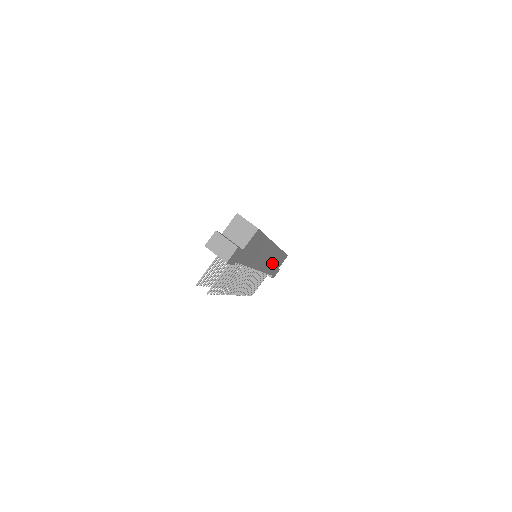
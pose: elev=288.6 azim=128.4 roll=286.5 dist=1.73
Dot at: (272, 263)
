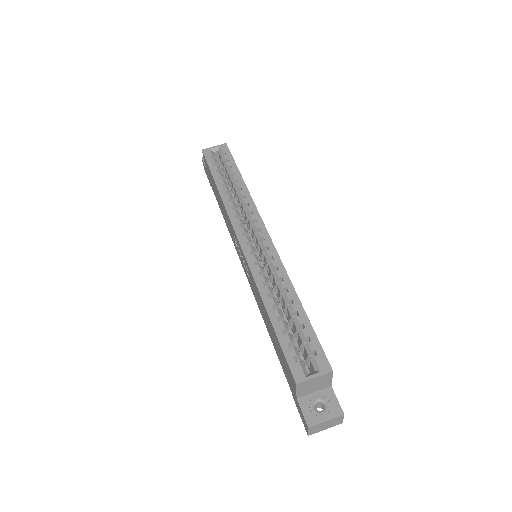
Dot at: occluded
